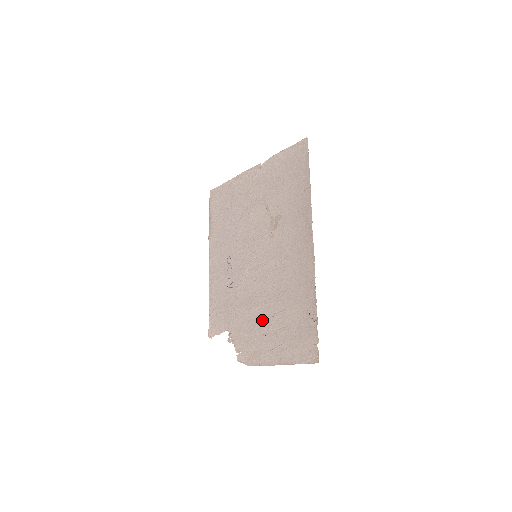
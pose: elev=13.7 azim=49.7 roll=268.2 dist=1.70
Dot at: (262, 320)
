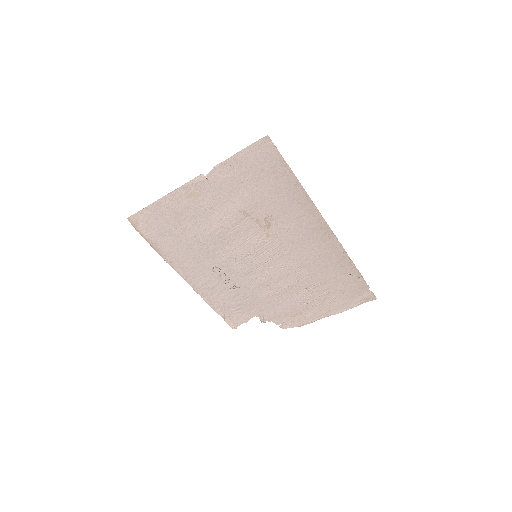
Dot at: (297, 296)
